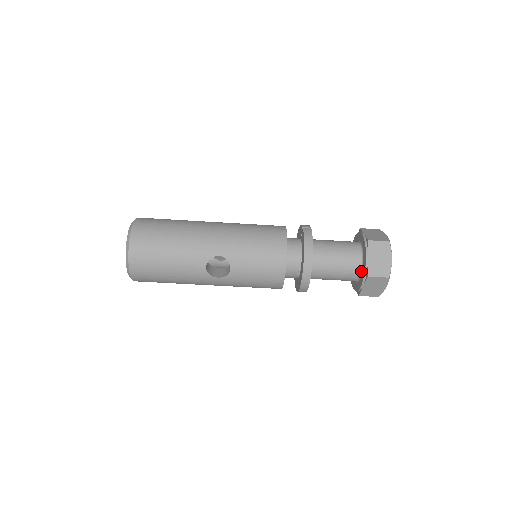
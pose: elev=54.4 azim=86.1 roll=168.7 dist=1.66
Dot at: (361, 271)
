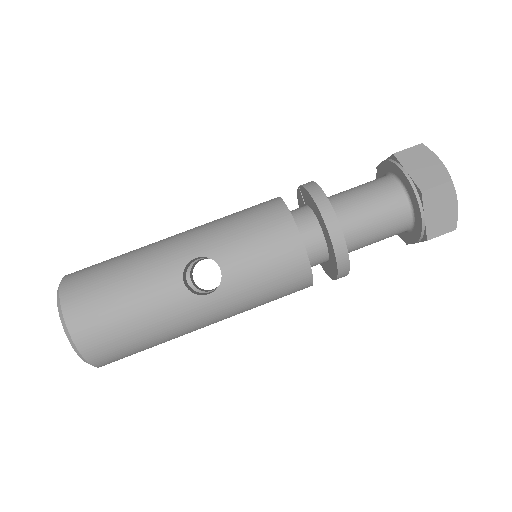
Dot at: (409, 199)
